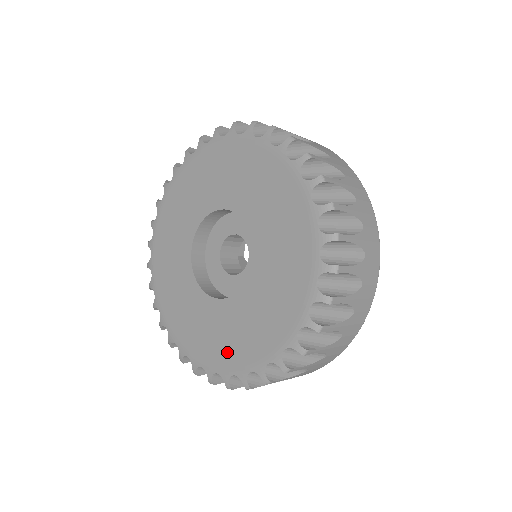
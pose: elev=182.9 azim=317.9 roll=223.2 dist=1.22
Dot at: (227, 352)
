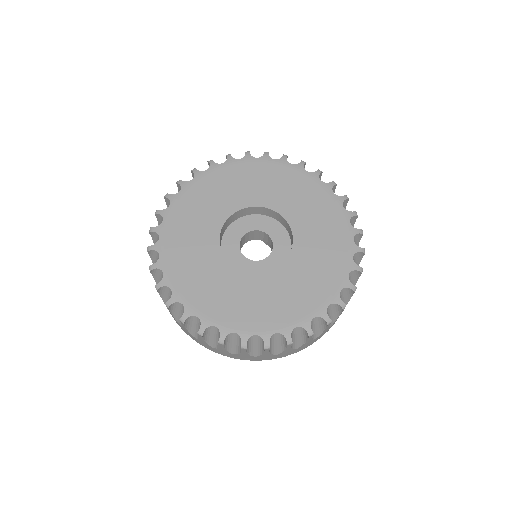
Dot at: (268, 315)
